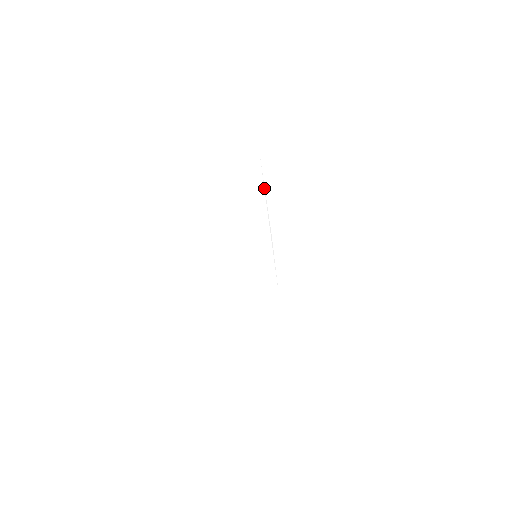
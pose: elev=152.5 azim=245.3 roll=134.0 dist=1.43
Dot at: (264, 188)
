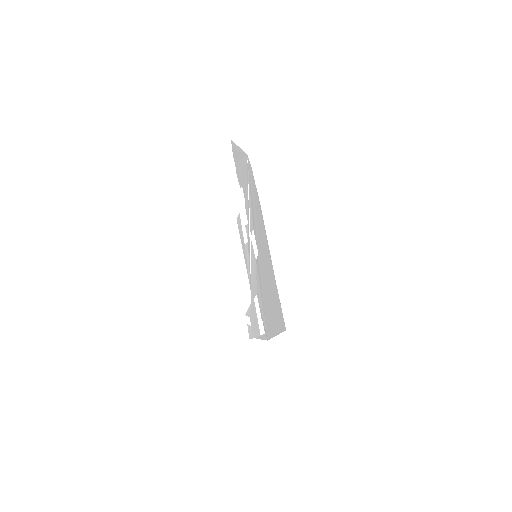
Dot at: (248, 191)
